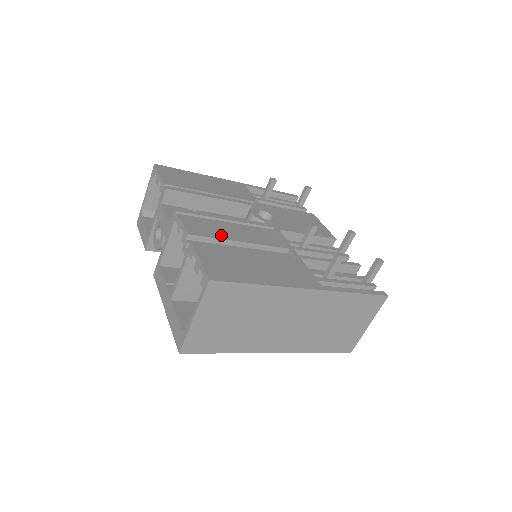
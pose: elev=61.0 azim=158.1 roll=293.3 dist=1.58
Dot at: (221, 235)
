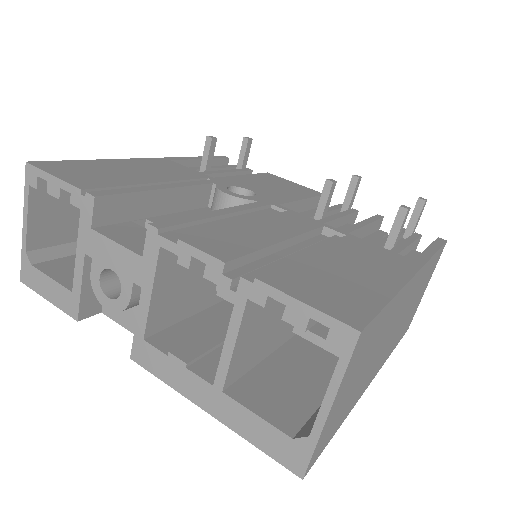
Dot at: (254, 242)
